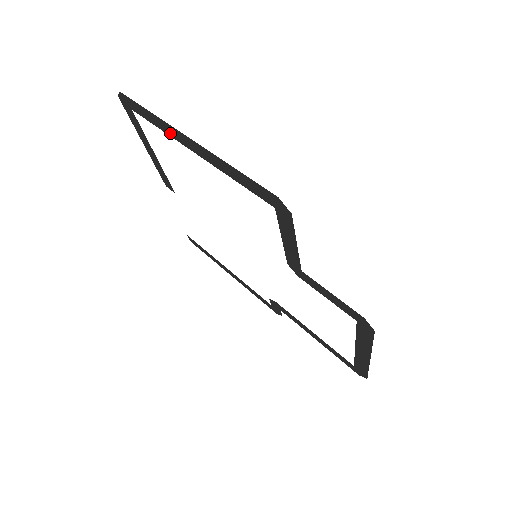
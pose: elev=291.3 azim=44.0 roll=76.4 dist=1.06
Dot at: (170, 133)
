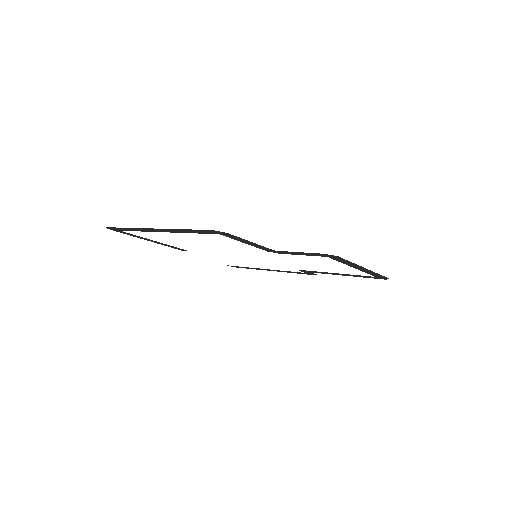
Dot at: (145, 231)
